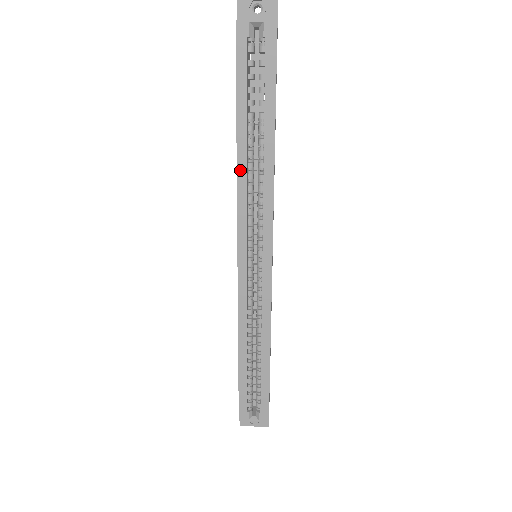
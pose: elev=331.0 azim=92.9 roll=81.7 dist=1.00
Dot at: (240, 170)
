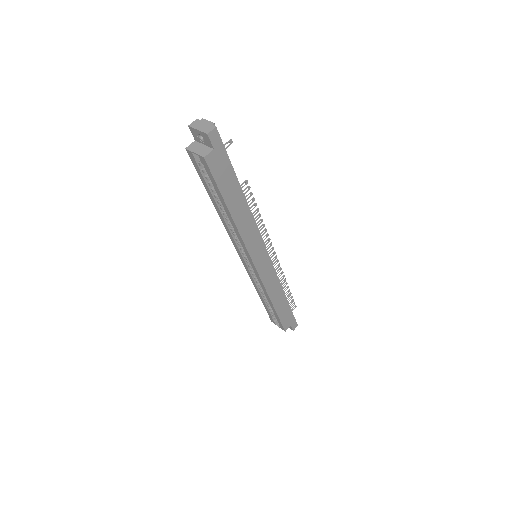
Dot at: (222, 220)
